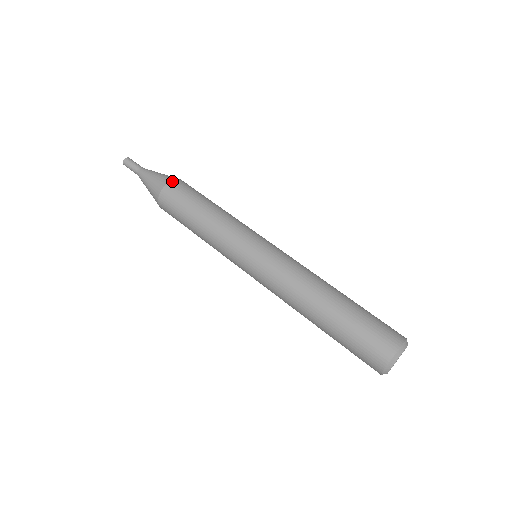
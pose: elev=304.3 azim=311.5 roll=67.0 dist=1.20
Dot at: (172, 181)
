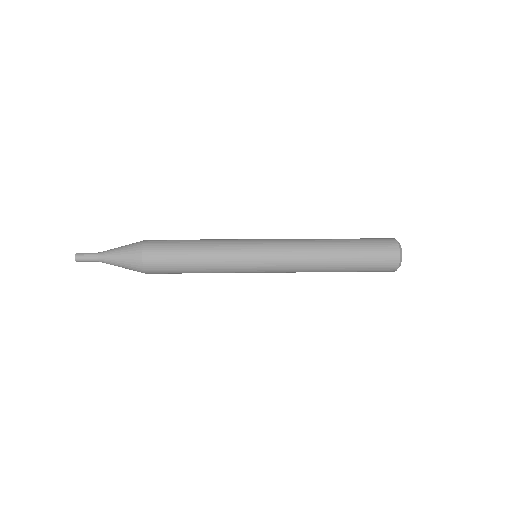
Dot at: occluded
